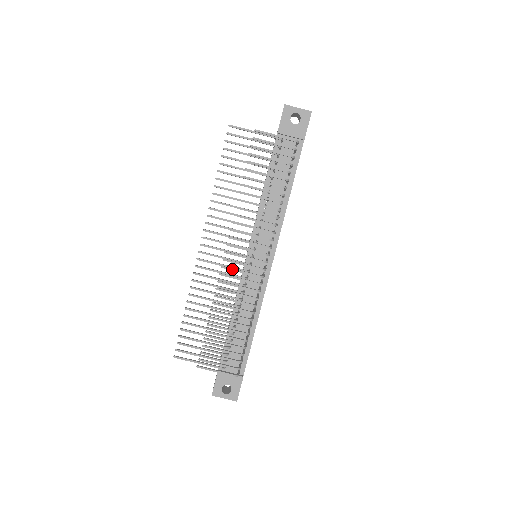
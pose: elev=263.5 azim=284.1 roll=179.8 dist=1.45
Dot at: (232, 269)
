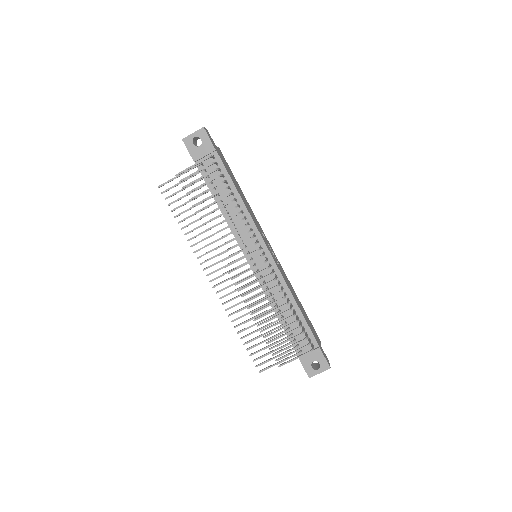
Dot at: (243, 280)
